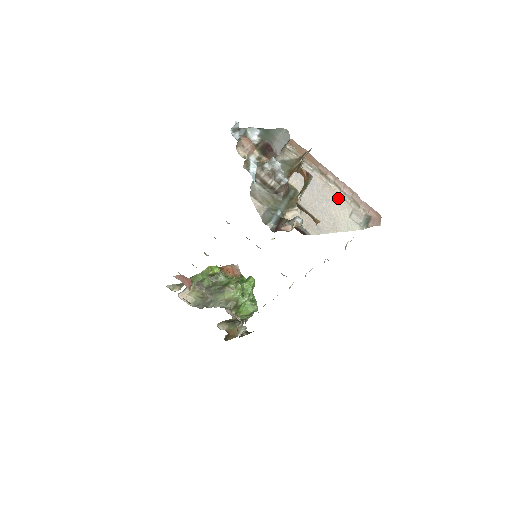
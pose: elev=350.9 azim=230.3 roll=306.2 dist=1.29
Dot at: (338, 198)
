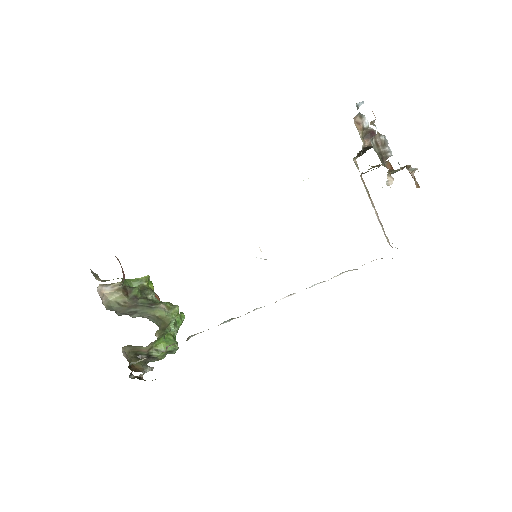
Dot at: occluded
